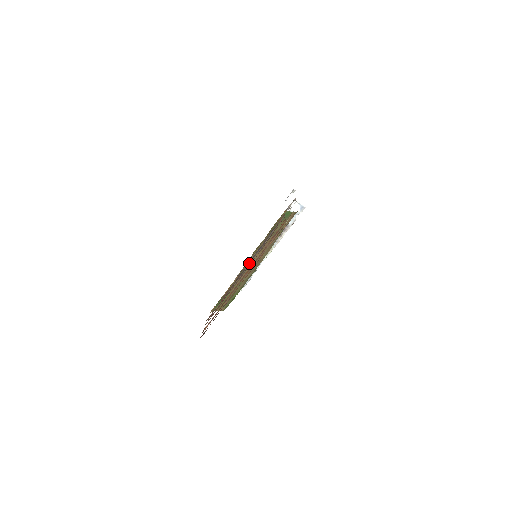
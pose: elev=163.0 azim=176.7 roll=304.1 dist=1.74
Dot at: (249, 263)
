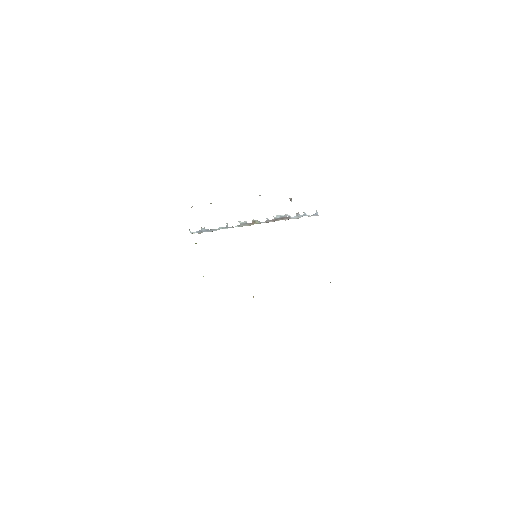
Dot at: occluded
